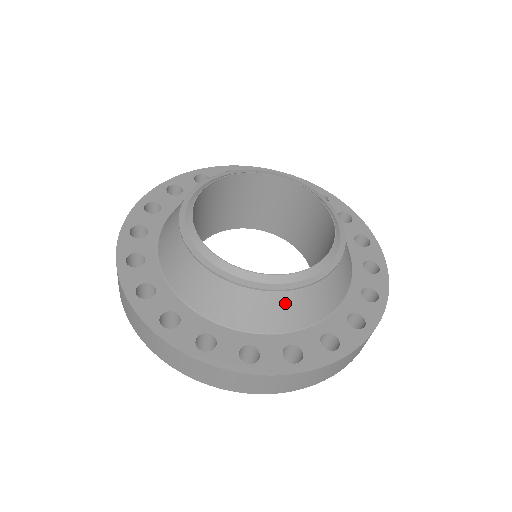
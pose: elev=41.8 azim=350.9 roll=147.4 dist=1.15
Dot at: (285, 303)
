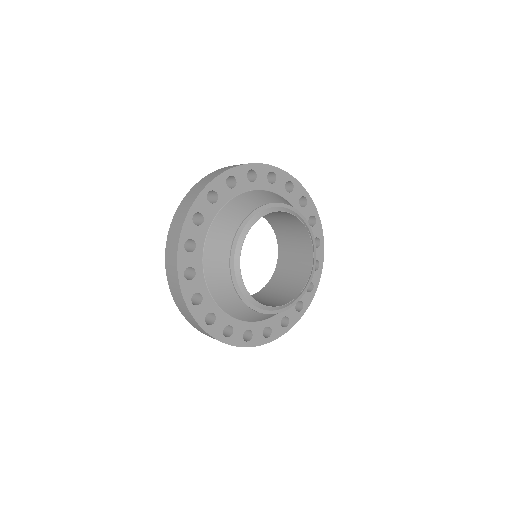
Dot at: (275, 314)
